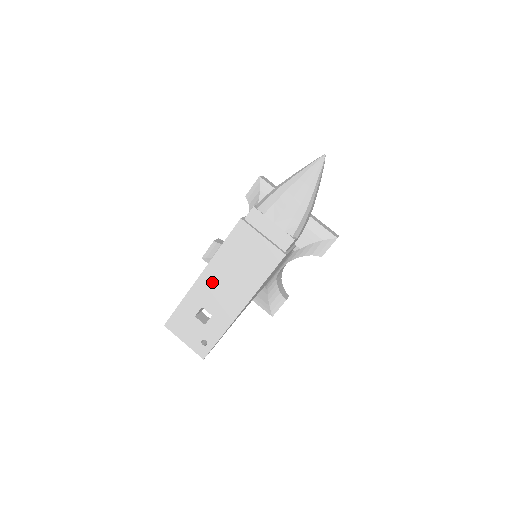
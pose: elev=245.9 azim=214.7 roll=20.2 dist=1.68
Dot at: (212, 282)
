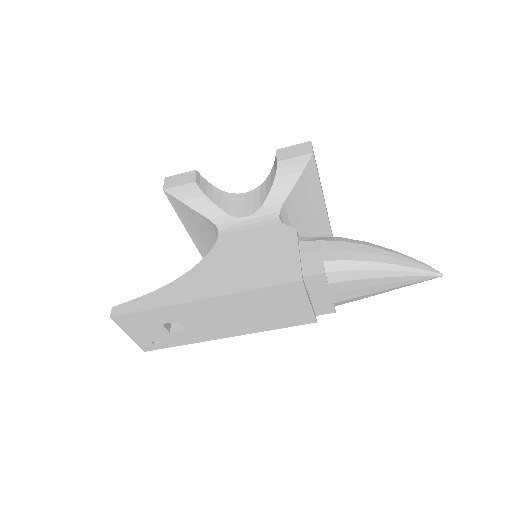
Dot at: (212, 310)
